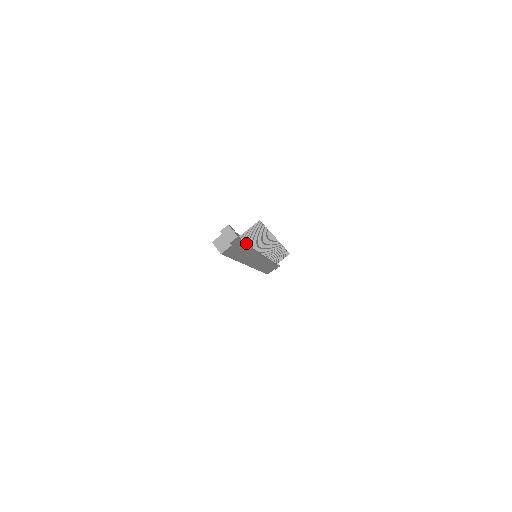
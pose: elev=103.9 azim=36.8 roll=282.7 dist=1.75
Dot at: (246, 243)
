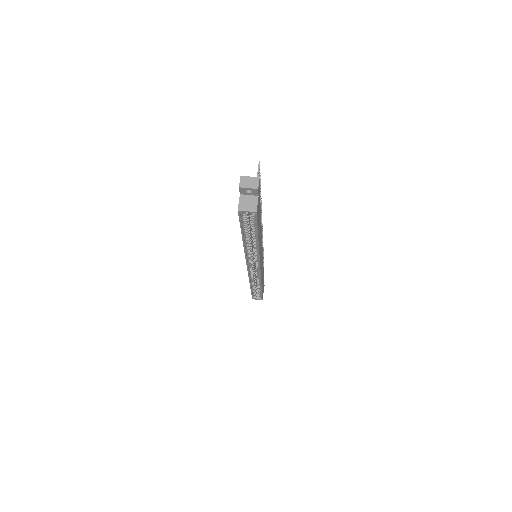
Dot at: occluded
